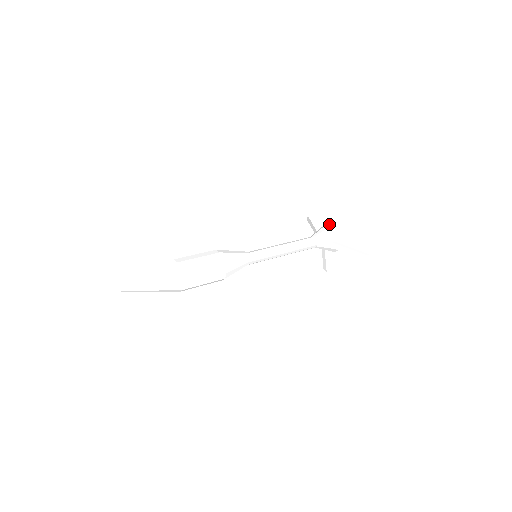
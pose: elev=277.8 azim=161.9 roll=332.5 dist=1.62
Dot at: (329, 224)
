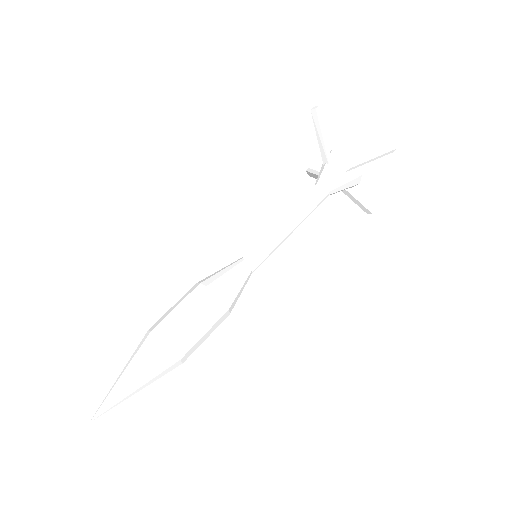
Dot at: (324, 156)
